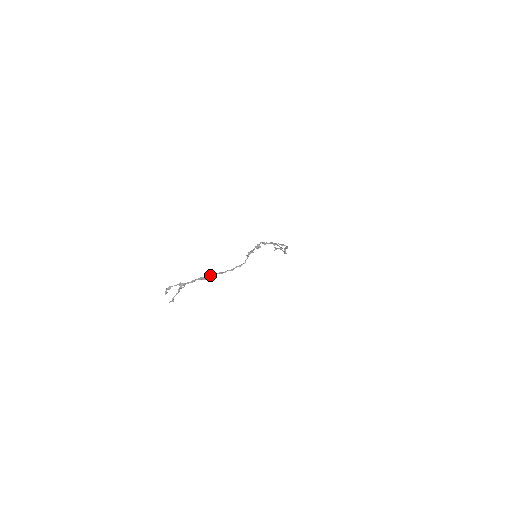
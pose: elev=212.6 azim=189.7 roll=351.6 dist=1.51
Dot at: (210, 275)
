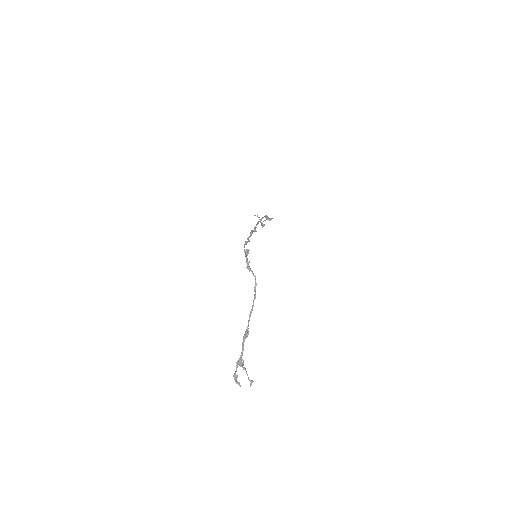
Dot at: occluded
